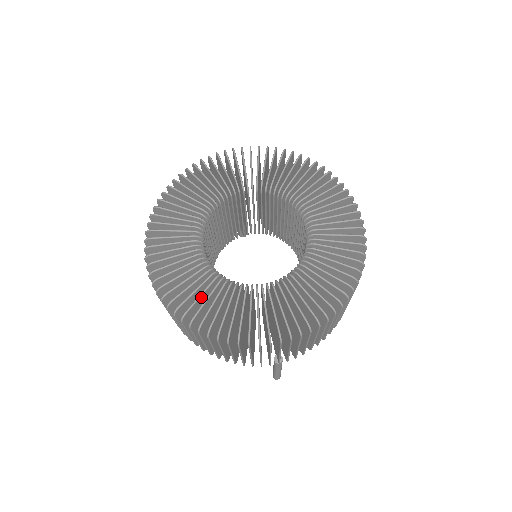
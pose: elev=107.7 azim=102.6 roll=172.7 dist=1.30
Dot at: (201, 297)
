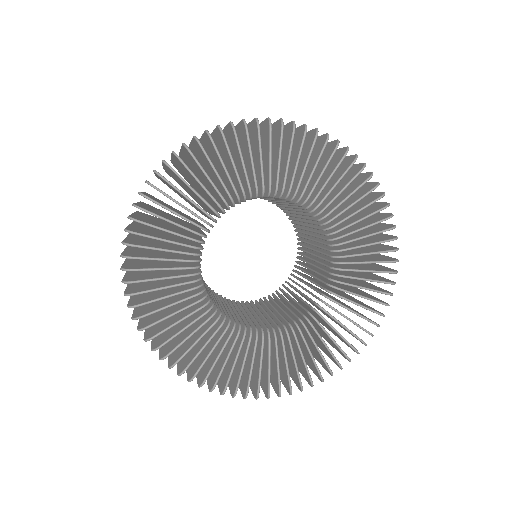
Dot at: (161, 279)
